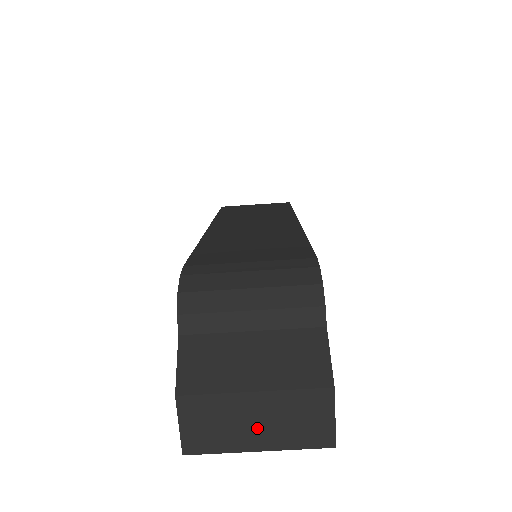
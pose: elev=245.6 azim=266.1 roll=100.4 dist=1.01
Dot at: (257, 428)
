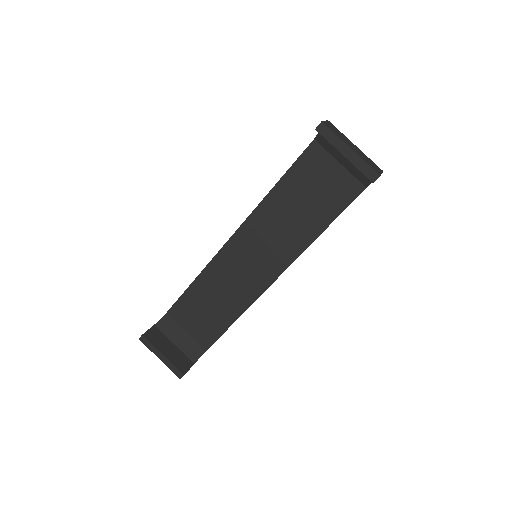
Dot at: (353, 147)
